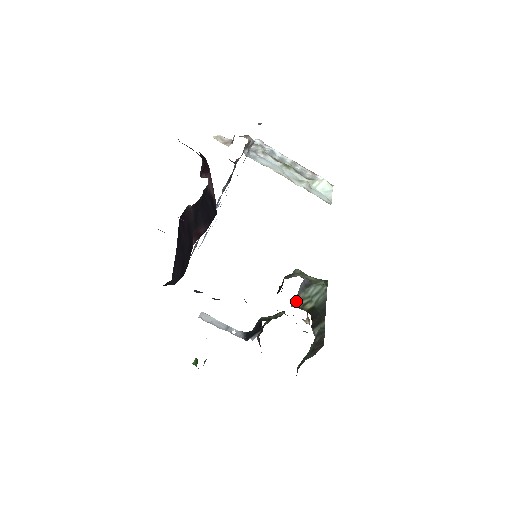
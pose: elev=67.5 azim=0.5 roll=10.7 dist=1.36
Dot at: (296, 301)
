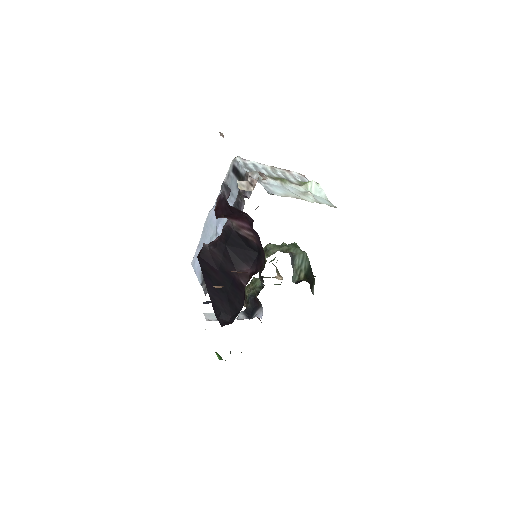
Dot at: (293, 276)
